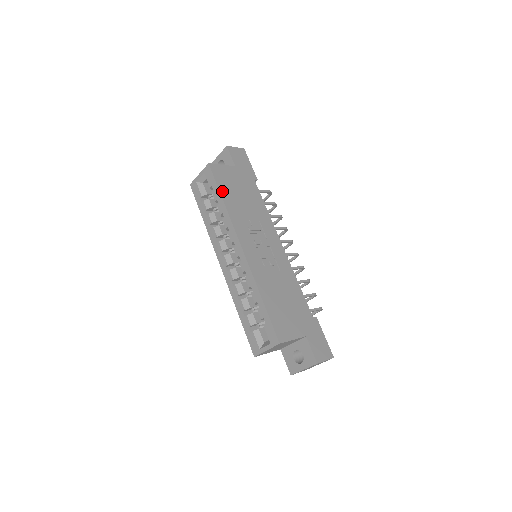
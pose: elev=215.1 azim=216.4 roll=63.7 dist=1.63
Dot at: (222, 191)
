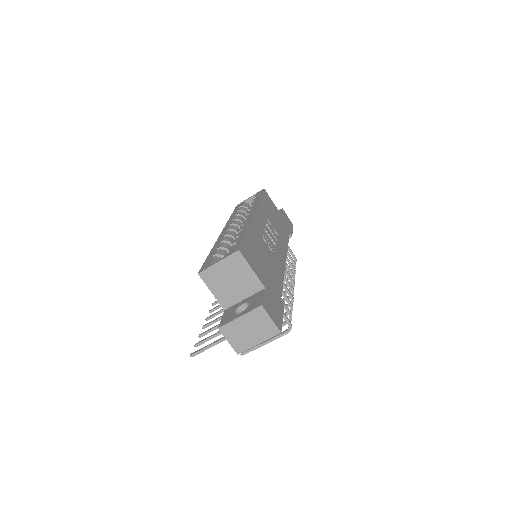
Dot at: (263, 198)
